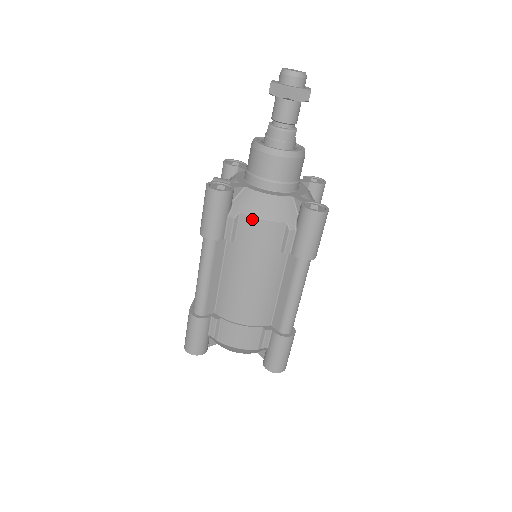
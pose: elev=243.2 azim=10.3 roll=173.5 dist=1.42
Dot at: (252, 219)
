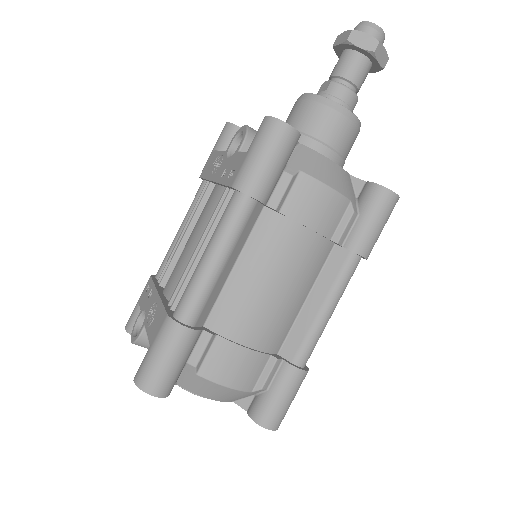
Dot at: (316, 183)
